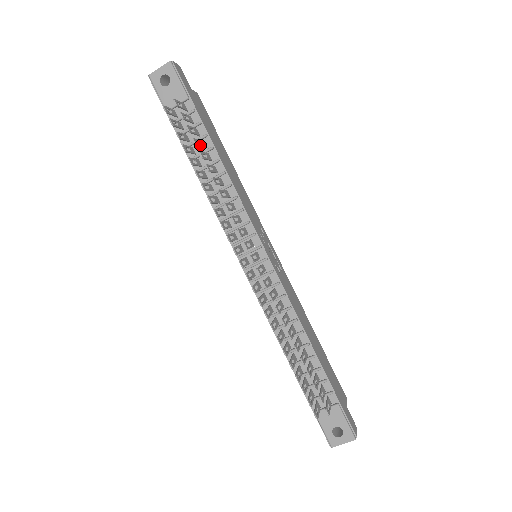
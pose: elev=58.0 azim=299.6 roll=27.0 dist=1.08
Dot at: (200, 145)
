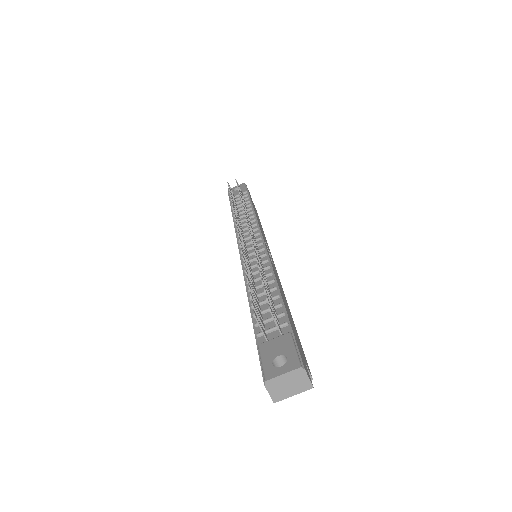
Dot at: occluded
